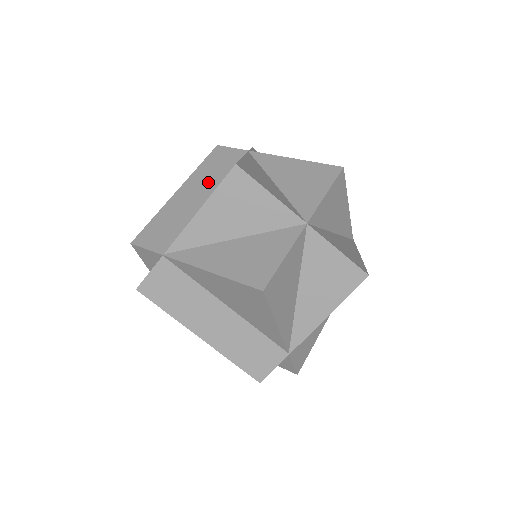
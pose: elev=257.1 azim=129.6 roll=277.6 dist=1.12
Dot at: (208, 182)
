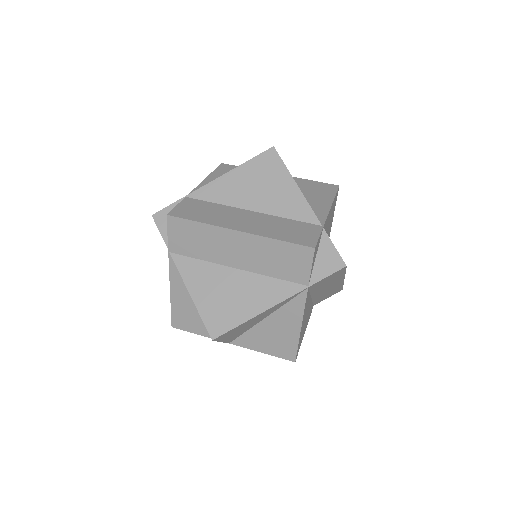
Dot at: occluded
